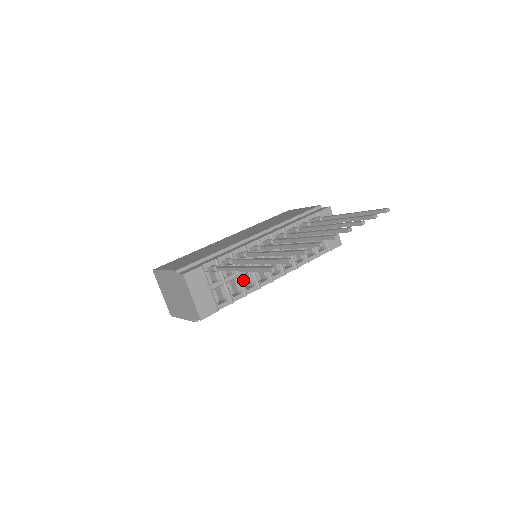
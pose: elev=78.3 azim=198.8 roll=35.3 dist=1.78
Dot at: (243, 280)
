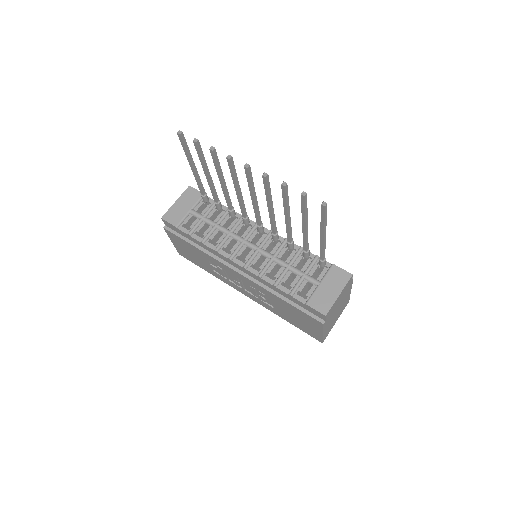
Dot at: (215, 233)
